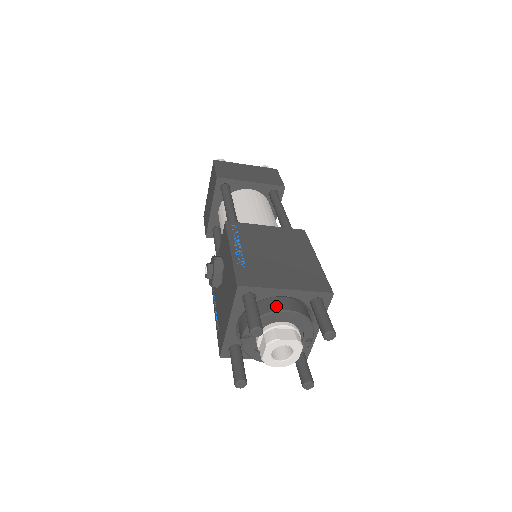
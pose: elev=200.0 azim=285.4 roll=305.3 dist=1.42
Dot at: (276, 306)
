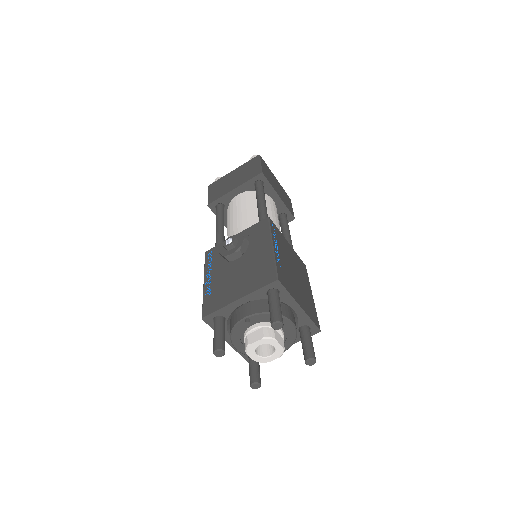
Dot at: (287, 313)
